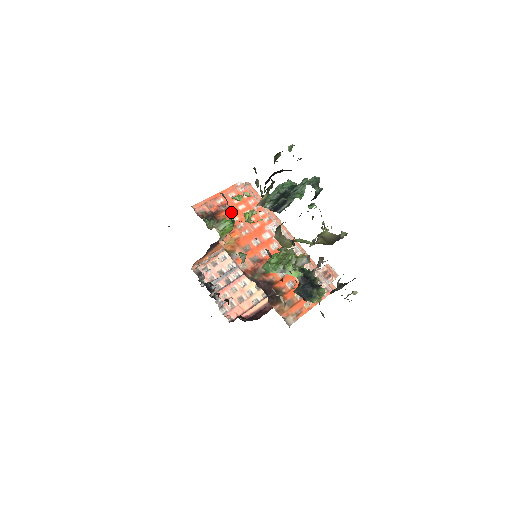
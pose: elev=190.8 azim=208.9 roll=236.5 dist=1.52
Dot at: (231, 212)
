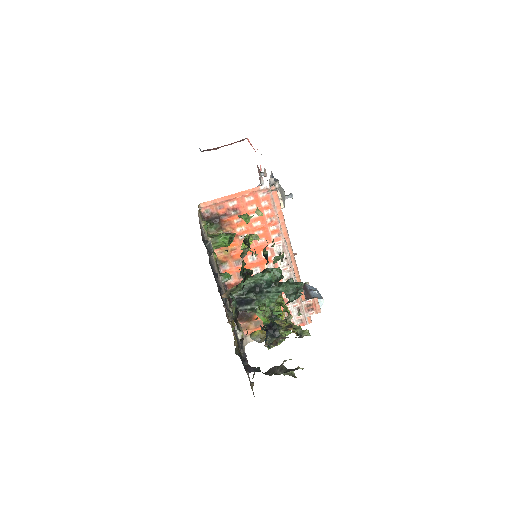
Dot at: (240, 219)
